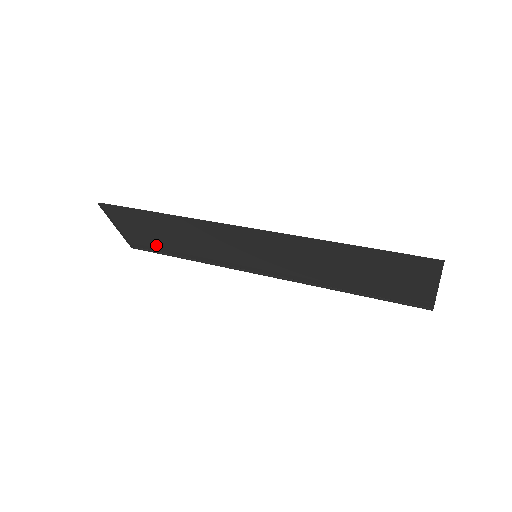
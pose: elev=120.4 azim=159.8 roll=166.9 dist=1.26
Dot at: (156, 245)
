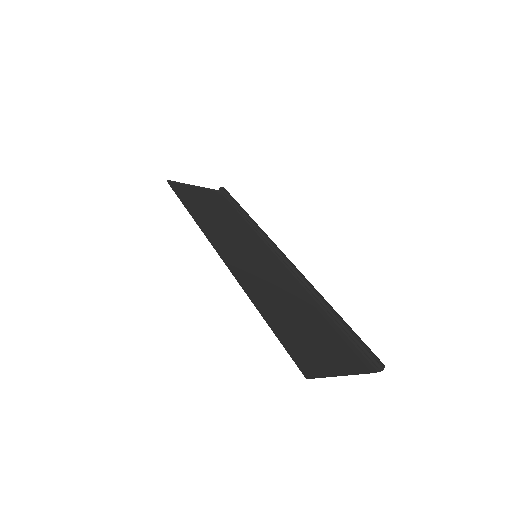
Dot at: (224, 203)
